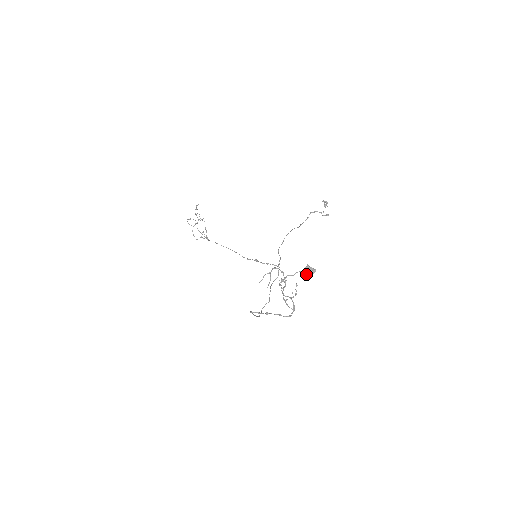
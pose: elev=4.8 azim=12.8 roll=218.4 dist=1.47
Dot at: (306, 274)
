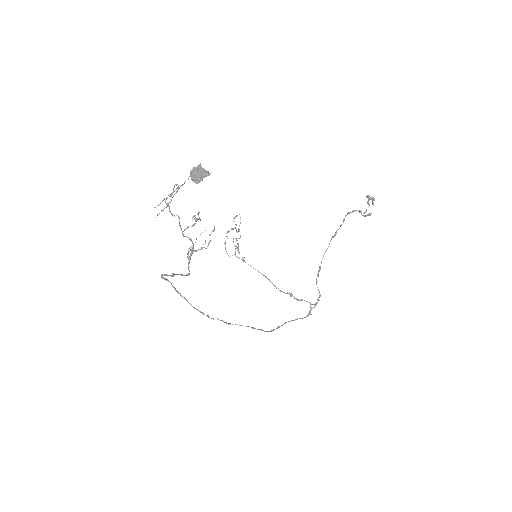
Dot at: (192, 177)
